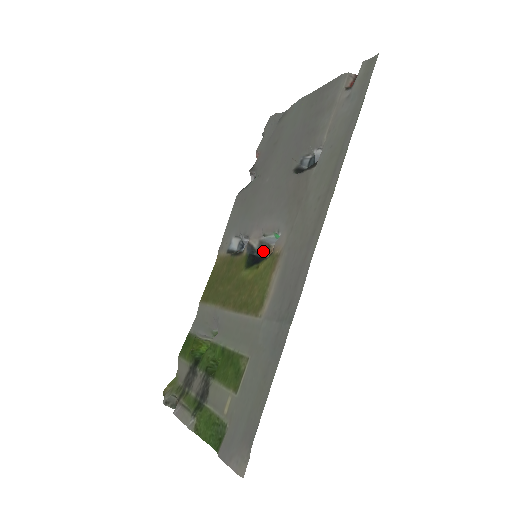
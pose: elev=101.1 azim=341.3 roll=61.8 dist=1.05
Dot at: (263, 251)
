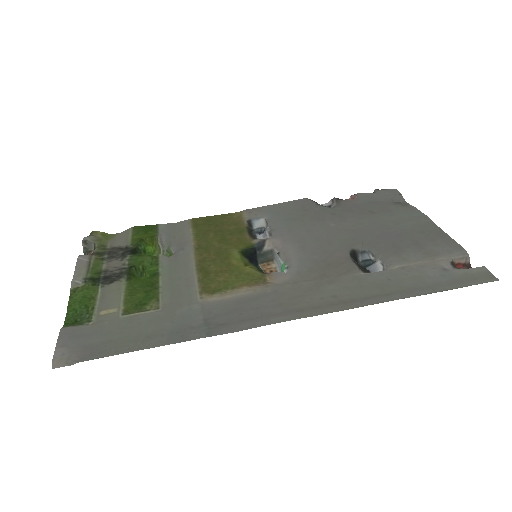
Dot at: (265, 257)
